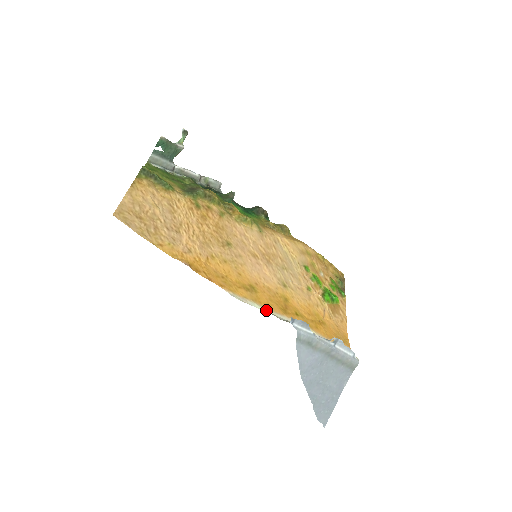
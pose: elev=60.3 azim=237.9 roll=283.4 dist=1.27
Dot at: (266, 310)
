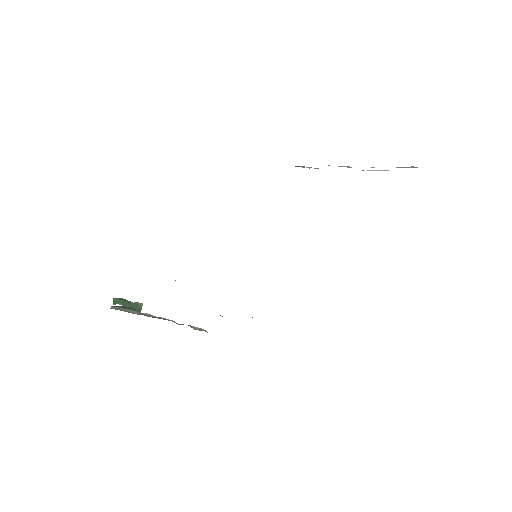
Dot at: occluded
